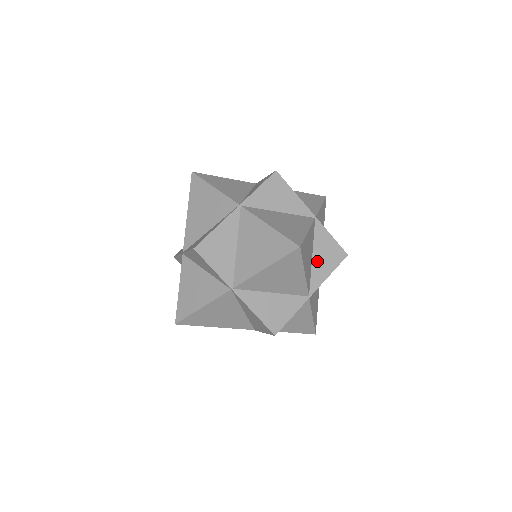
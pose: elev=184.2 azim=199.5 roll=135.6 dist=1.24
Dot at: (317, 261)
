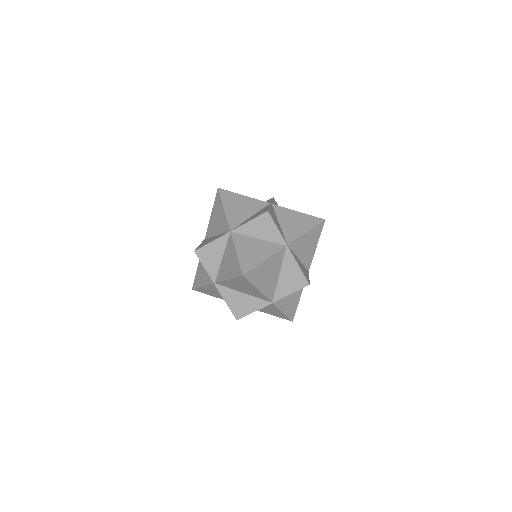
Dot at: (299, 261)
